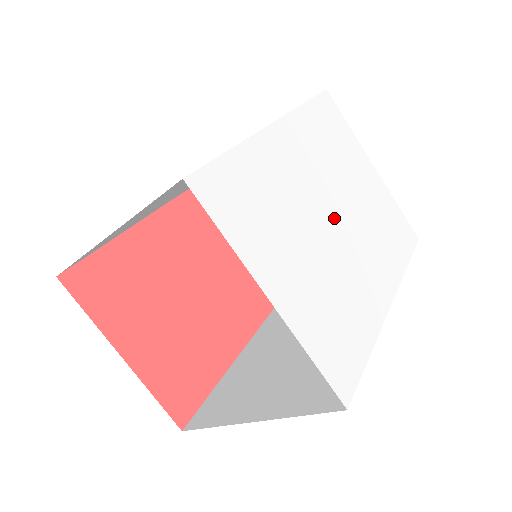
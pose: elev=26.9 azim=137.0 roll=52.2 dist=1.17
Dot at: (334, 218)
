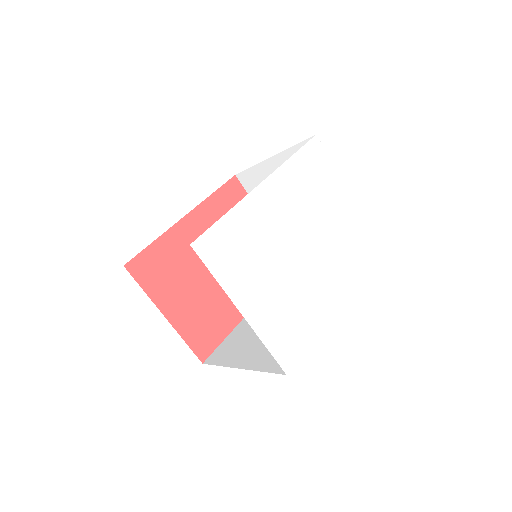
Dot at: (302, 246)
